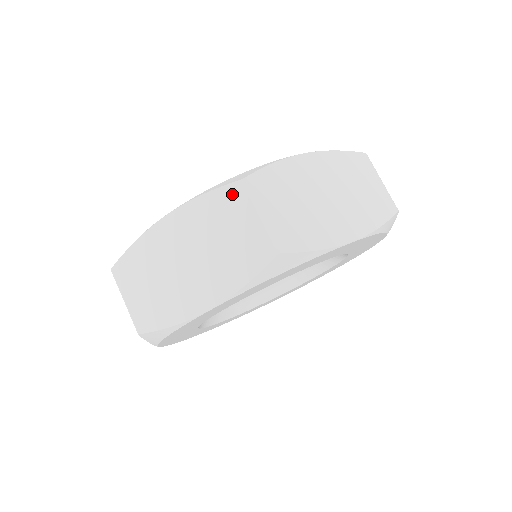
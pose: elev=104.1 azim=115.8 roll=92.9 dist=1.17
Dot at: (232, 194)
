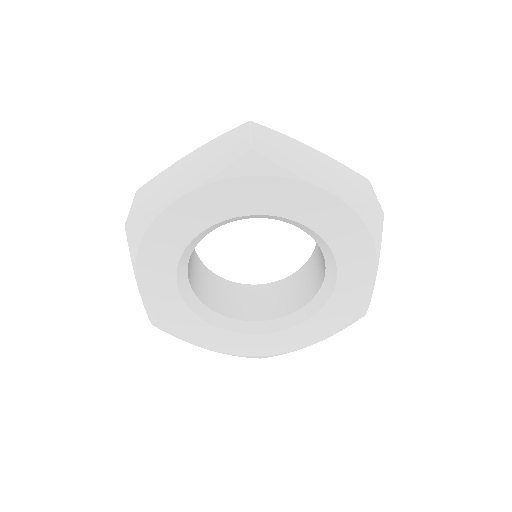
Dot at: (239, 129)
